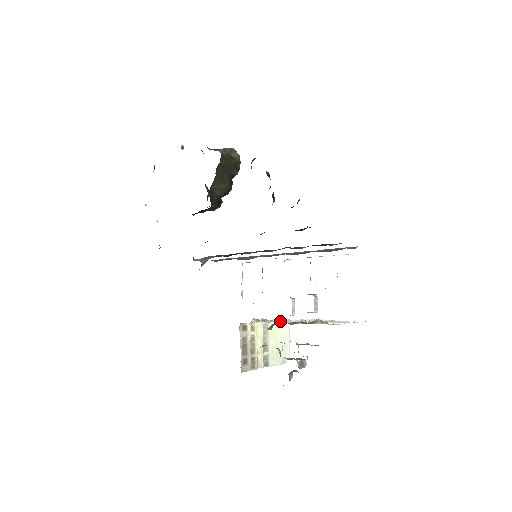
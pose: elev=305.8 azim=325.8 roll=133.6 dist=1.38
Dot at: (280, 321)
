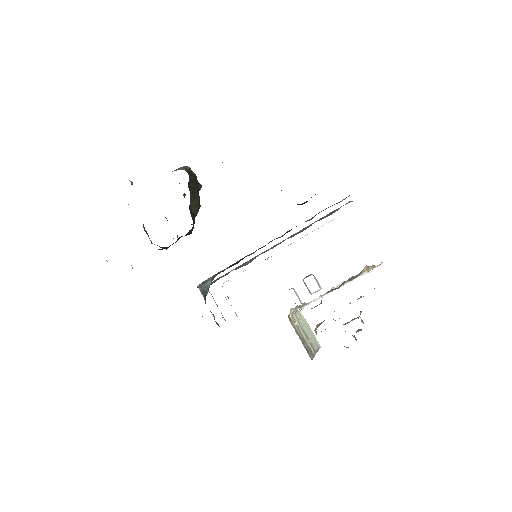
Dot at: (320, 295)
